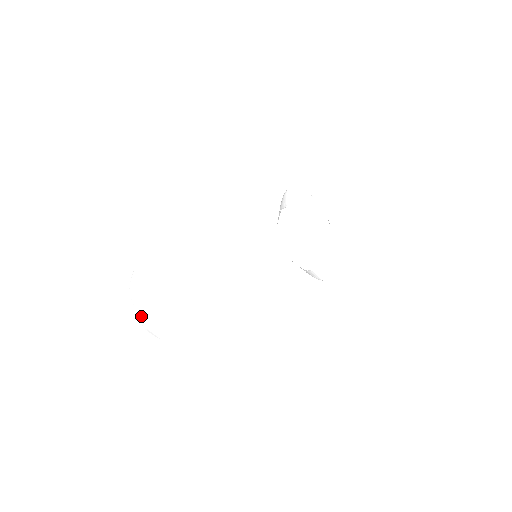
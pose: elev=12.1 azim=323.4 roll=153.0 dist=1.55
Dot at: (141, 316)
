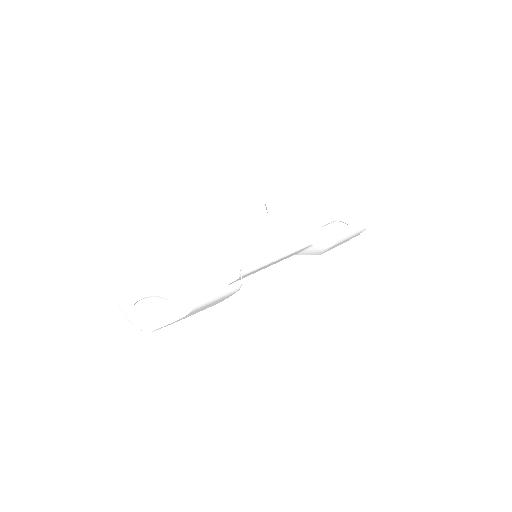
Dot at: (128, 316)
